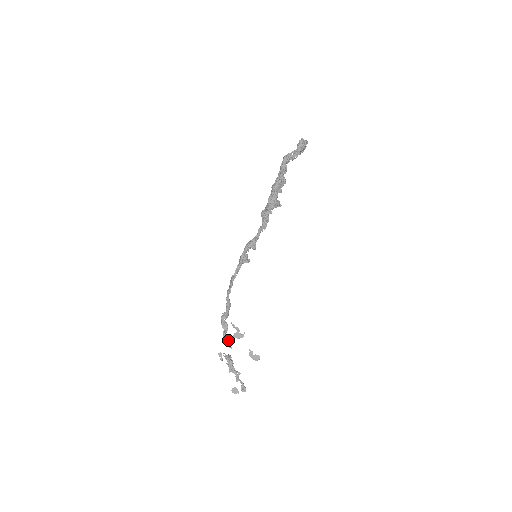
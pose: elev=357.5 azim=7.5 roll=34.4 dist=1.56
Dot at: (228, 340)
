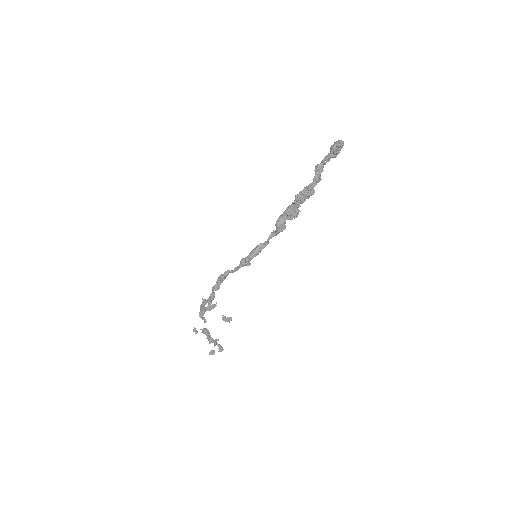
Dot at: occluded
